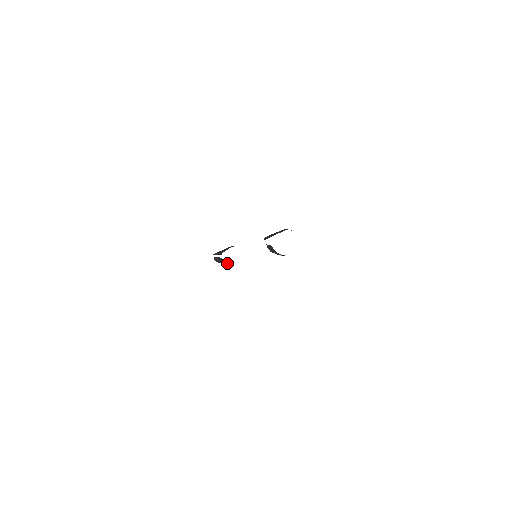
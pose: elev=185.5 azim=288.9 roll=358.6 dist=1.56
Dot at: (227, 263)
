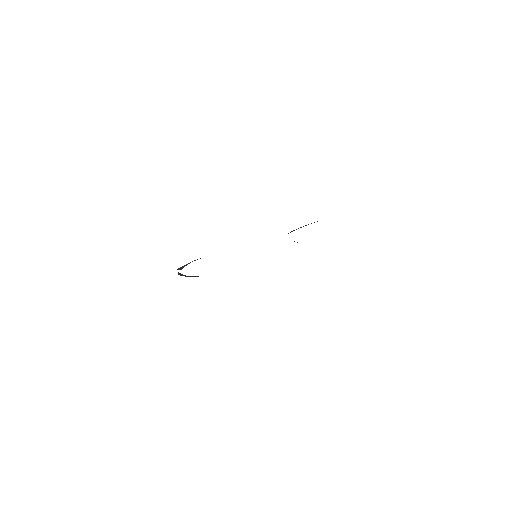
Dot at: (192, 276)
